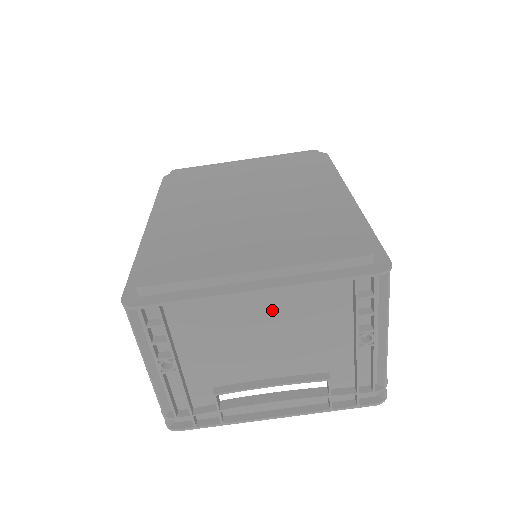
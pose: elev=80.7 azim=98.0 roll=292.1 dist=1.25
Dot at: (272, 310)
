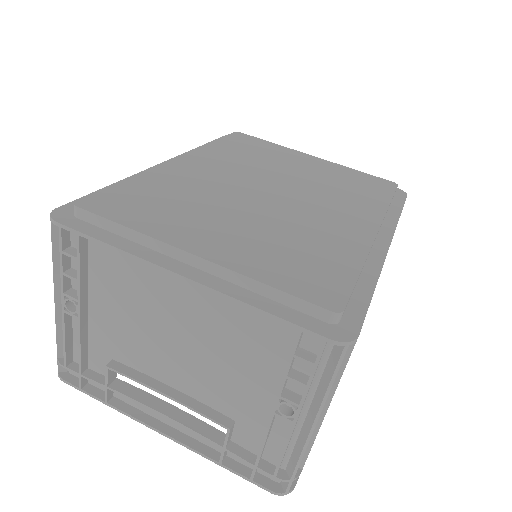
Dot at: (197, 311)
